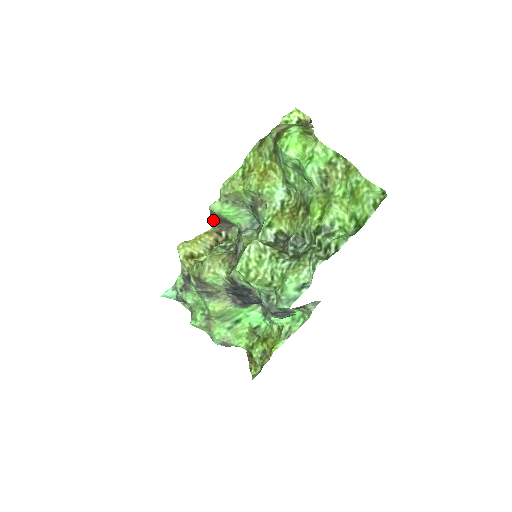
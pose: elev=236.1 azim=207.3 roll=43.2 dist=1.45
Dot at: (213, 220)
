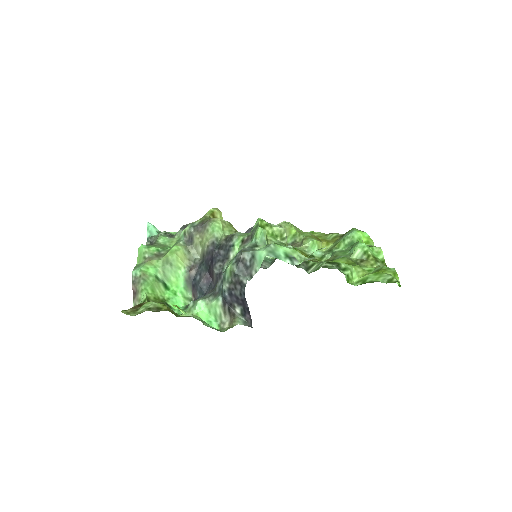
Dot at: occluded
